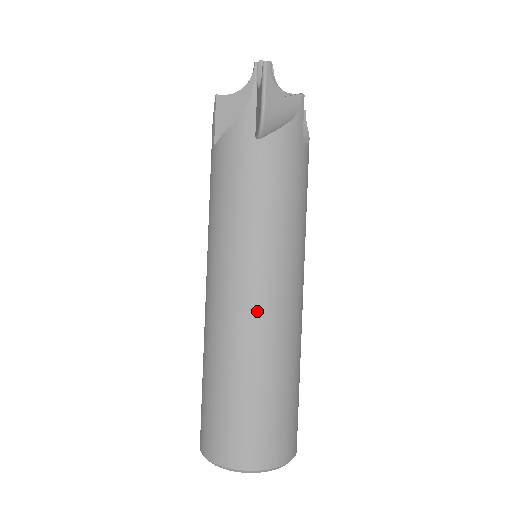
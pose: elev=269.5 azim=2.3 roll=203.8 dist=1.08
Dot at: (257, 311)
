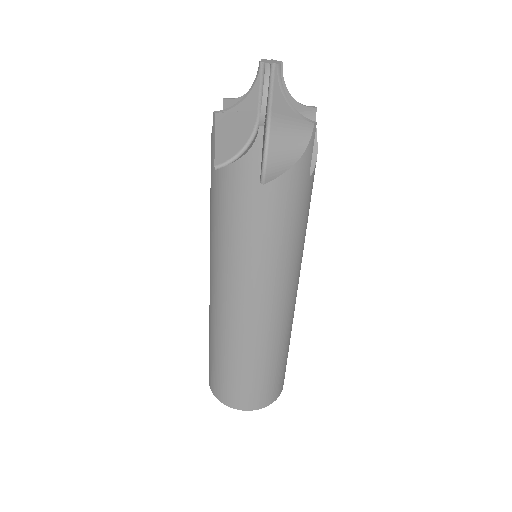
Dot at: (257, 322)
